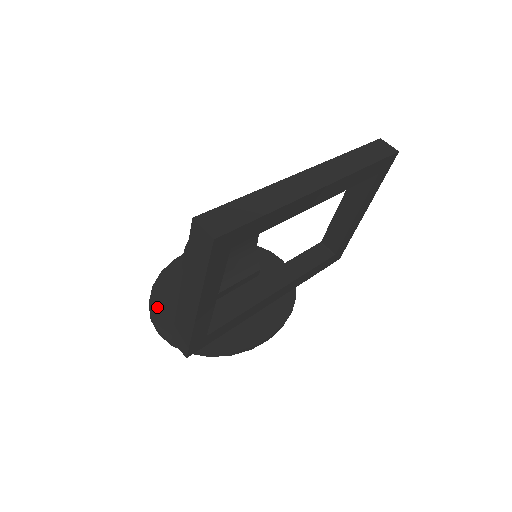
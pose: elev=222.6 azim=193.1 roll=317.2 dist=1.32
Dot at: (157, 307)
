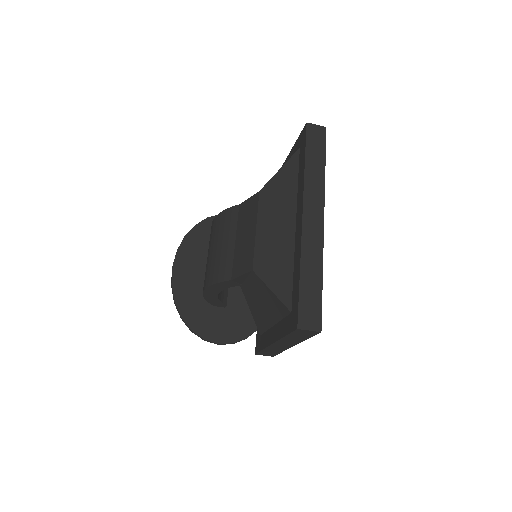
Dot at: (201, 330)
